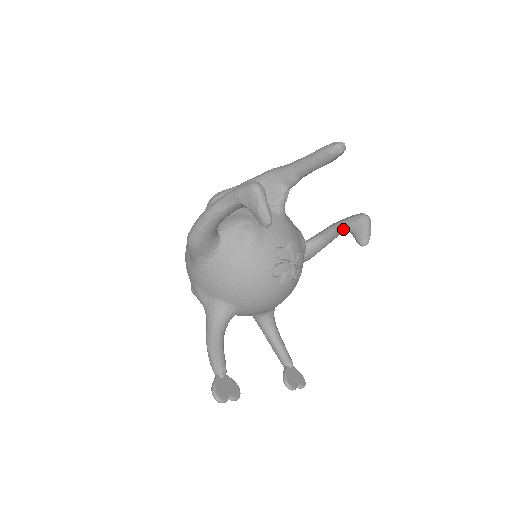
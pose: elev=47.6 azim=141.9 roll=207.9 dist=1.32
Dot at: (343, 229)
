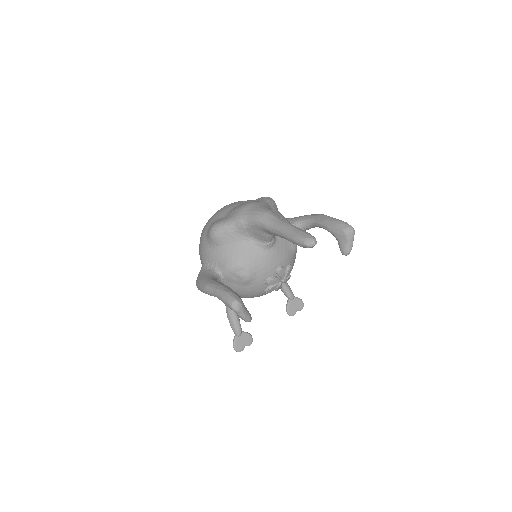
Dot at: (331, 233)
